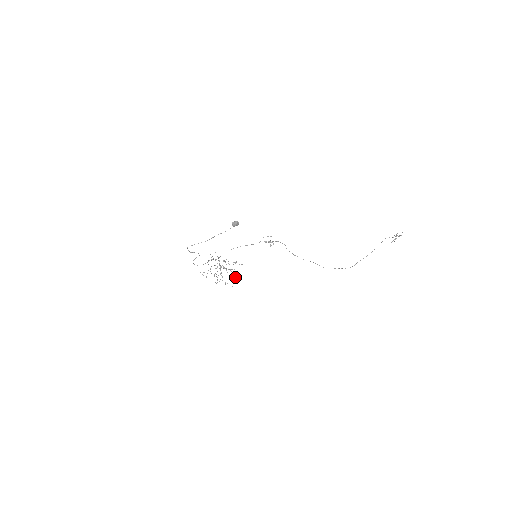
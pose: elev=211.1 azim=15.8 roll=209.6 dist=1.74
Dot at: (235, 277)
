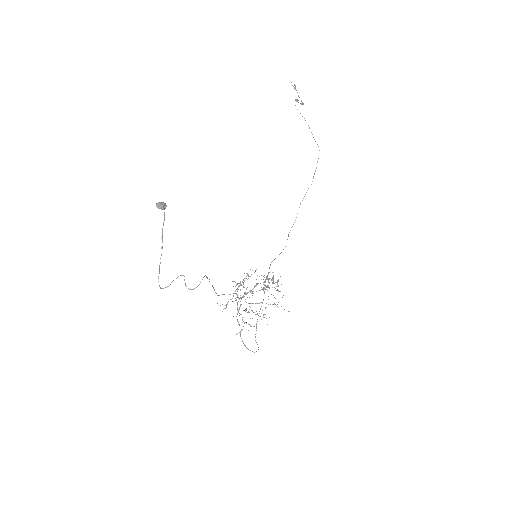
Dot at: (268, 280)
